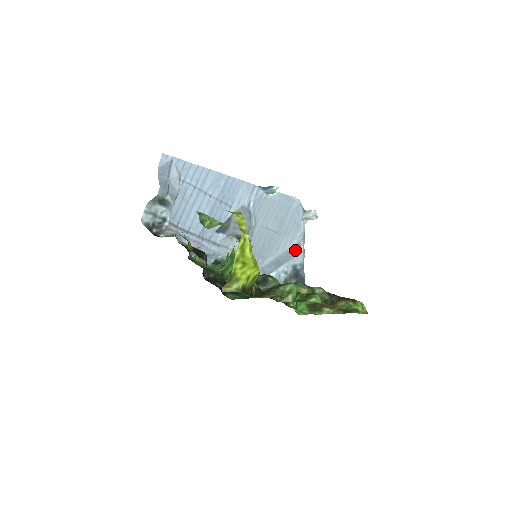
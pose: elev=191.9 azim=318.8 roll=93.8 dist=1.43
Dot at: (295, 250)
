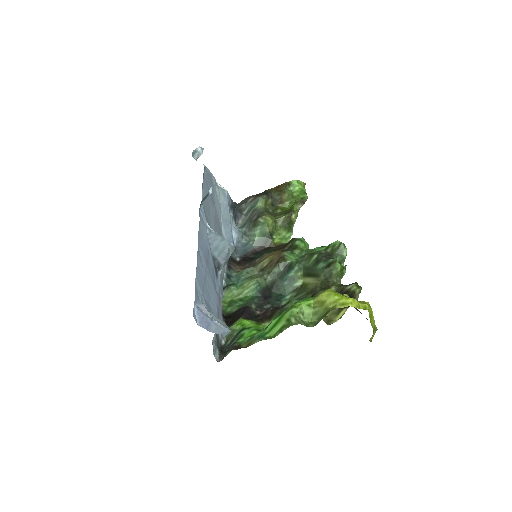
Dot at: (223, 197)
